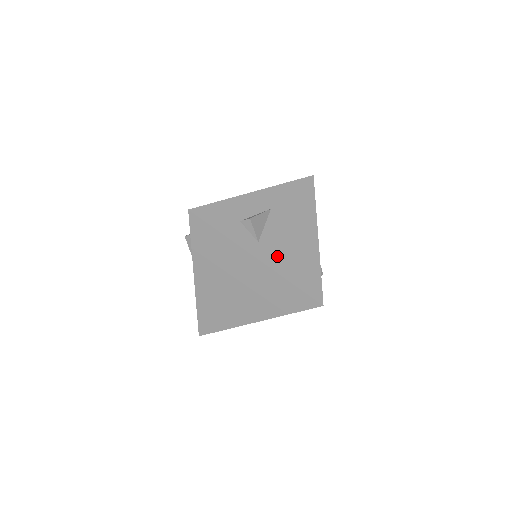
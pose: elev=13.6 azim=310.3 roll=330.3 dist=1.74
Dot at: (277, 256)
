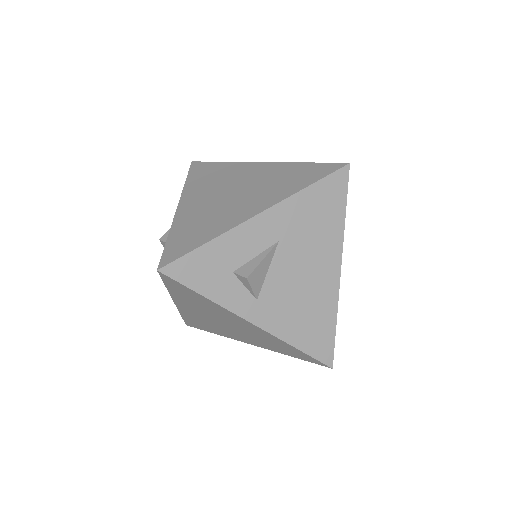
Dot at: (281, 315)
